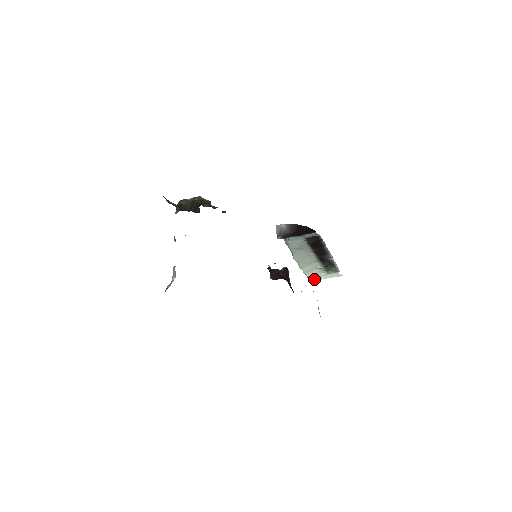
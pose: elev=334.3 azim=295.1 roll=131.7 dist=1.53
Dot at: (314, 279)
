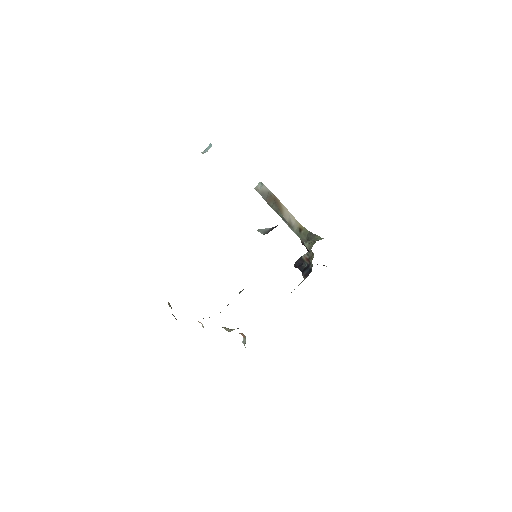
Dot at: occluded
